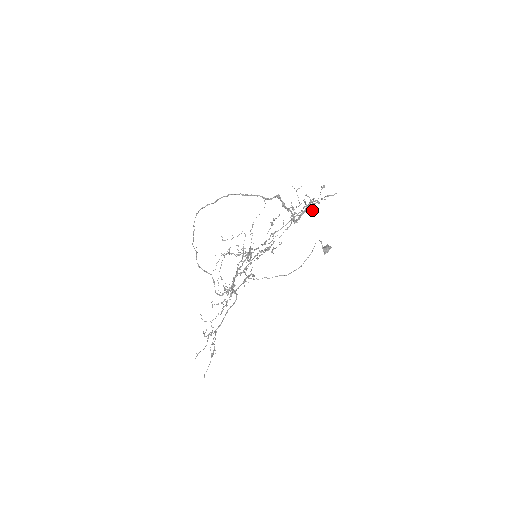
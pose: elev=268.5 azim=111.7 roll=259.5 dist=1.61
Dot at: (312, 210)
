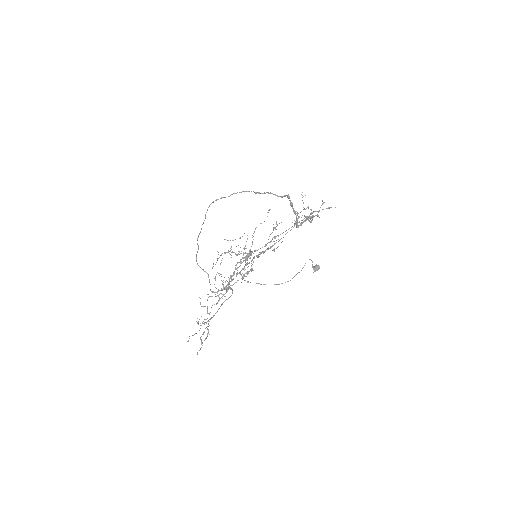
Dot at: occluded
